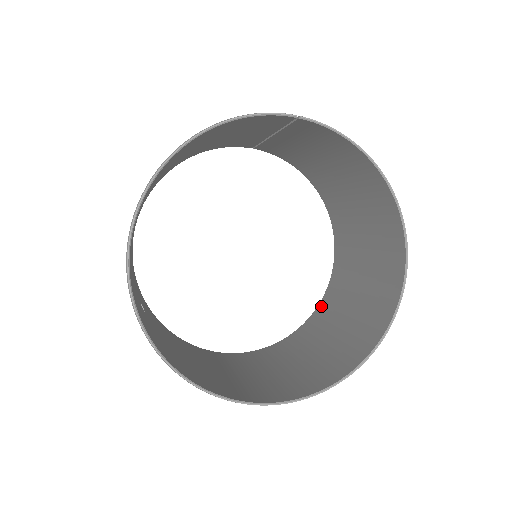
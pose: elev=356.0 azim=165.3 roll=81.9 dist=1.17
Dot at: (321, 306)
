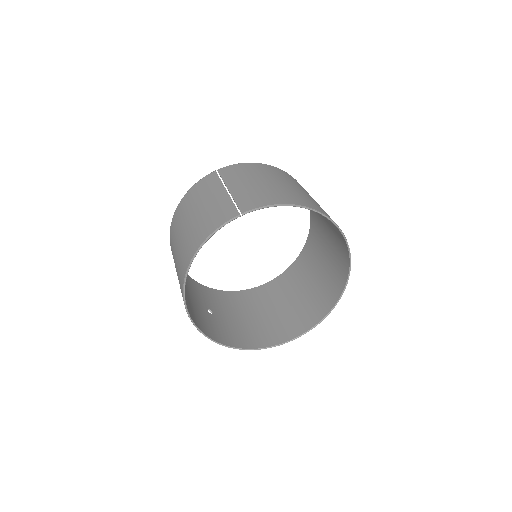
Dot at: (311, 233)
